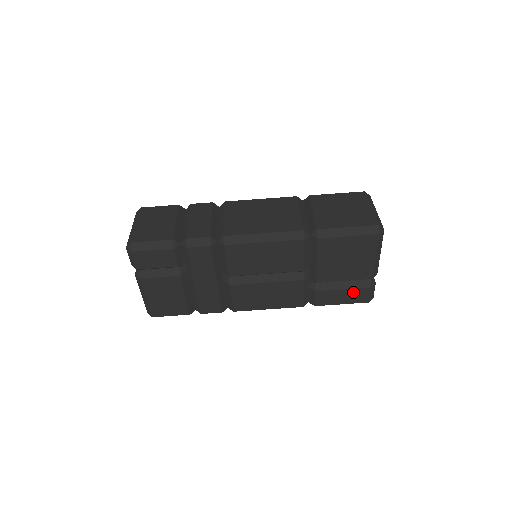
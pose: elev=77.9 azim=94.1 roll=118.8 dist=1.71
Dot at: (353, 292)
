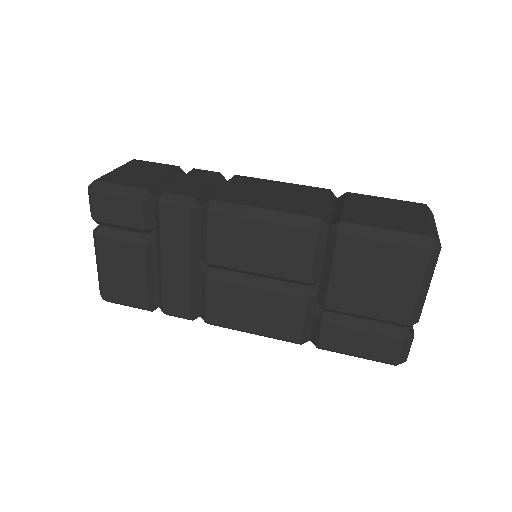
Dot at: (376, 340)
